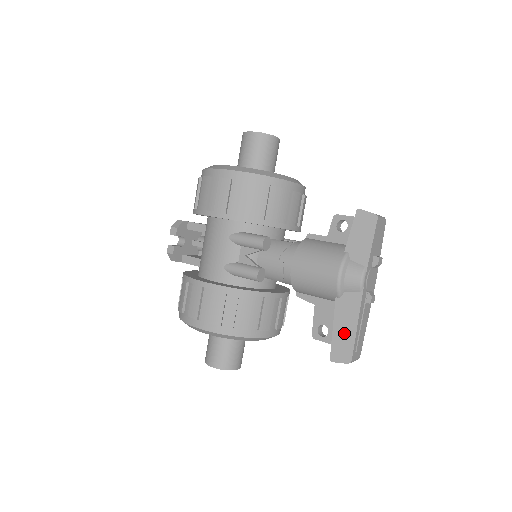
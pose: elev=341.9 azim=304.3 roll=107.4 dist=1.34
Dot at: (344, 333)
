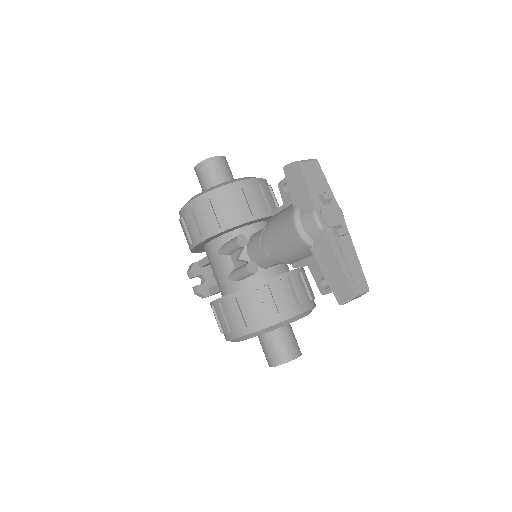
Dot at: (334, 274)
